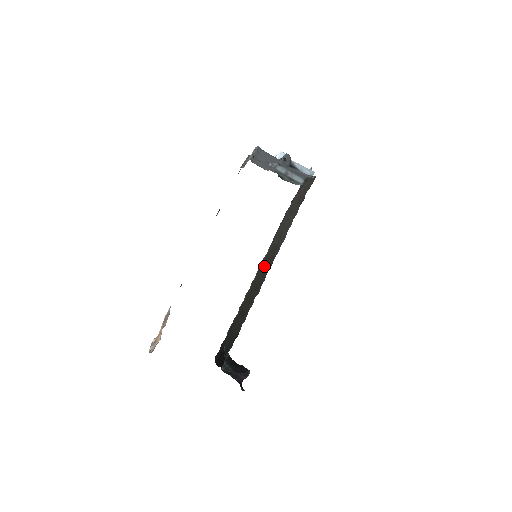
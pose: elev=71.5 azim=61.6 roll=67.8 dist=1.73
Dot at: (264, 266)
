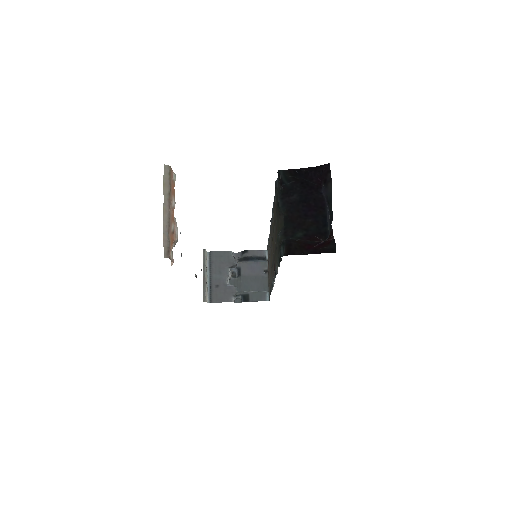
Dot at: occluded
